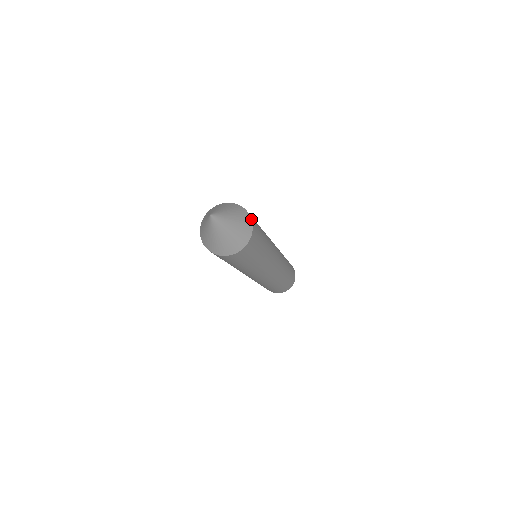
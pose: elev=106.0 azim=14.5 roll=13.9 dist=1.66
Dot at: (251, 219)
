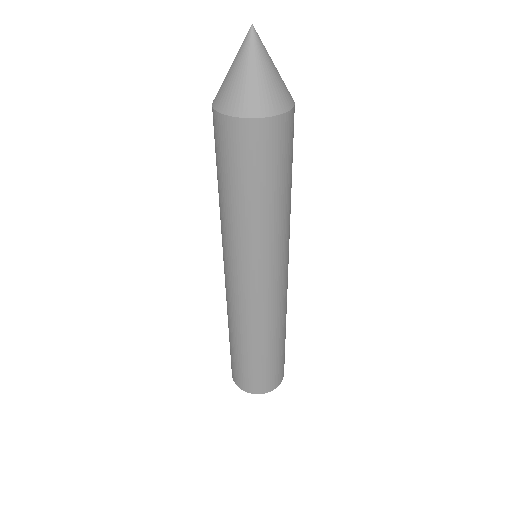
Dot at: (294, 105)
